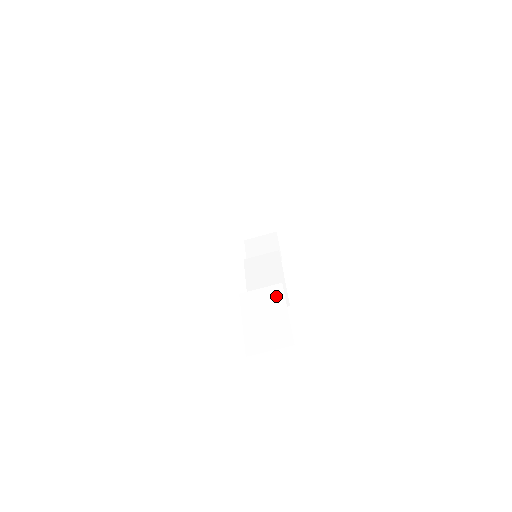
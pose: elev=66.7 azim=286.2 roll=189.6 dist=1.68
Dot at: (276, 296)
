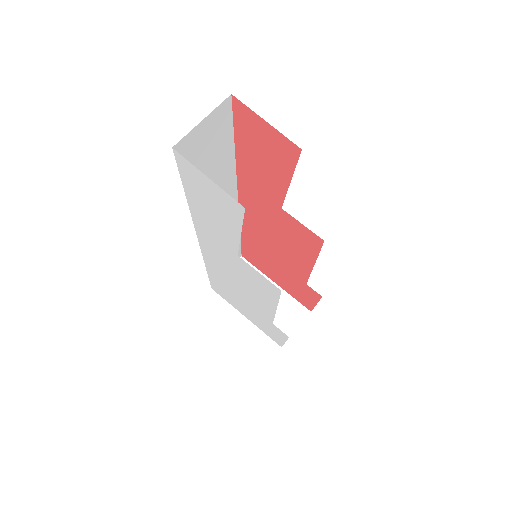
Dot at: occluded
